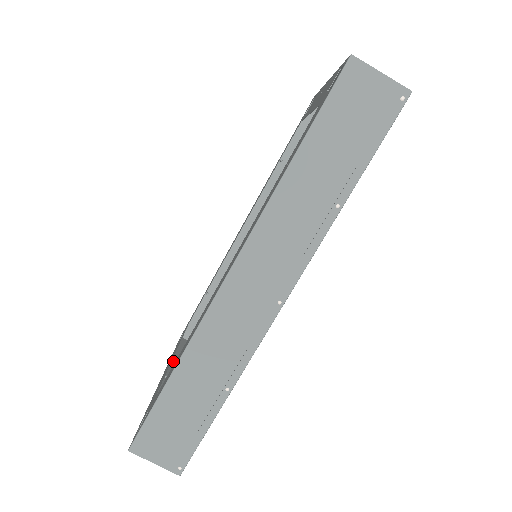
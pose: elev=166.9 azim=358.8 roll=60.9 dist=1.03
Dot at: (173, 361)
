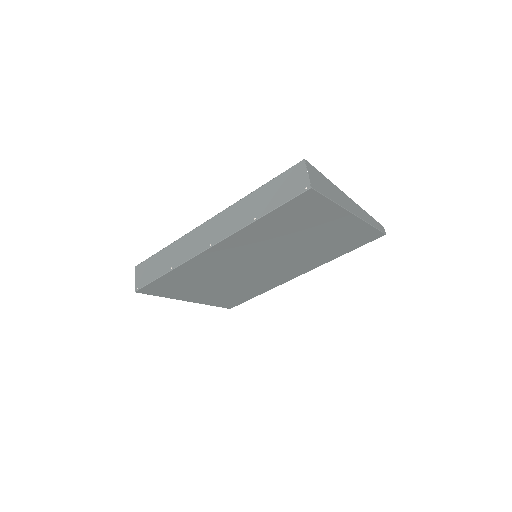
Dot at: occluded
